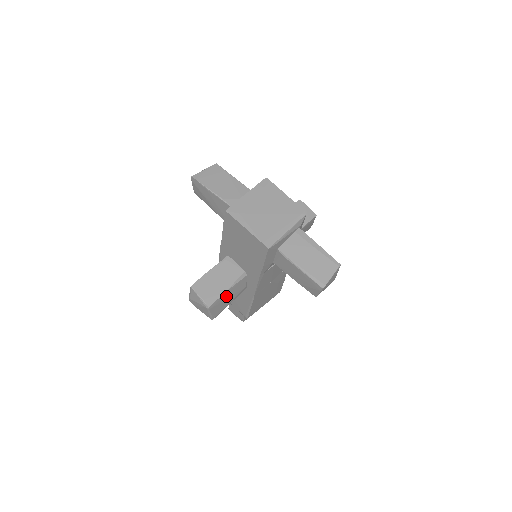
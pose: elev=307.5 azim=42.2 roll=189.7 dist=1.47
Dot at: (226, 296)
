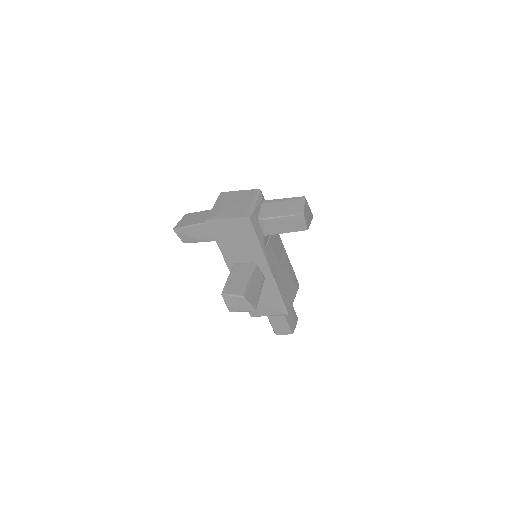
Dot at: (251, 285)
